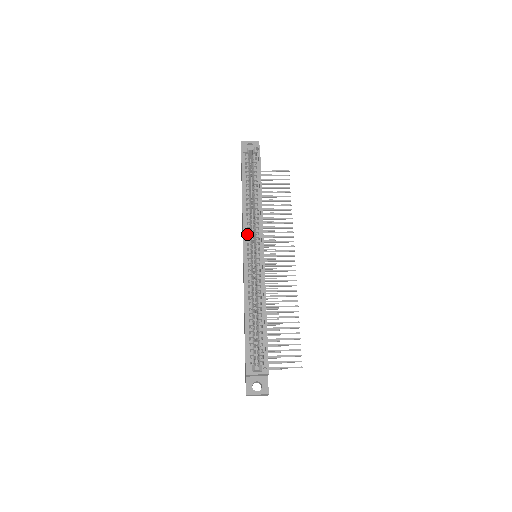
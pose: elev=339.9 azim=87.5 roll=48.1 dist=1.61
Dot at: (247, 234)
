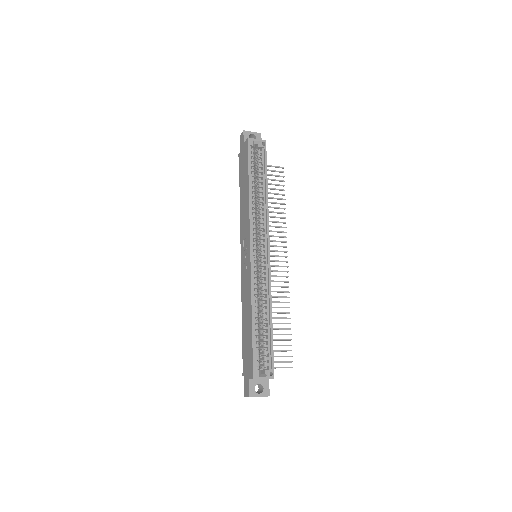
Dot at: occluded
